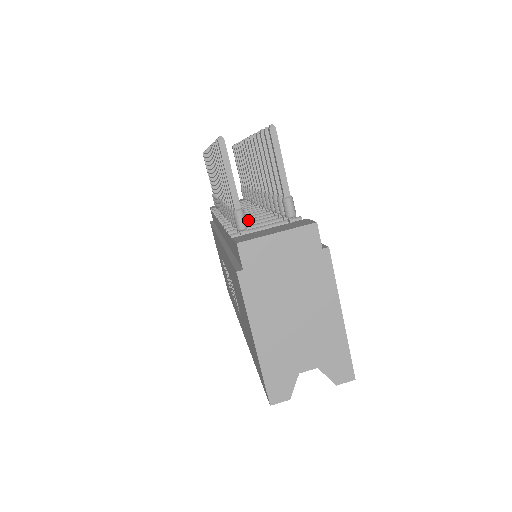
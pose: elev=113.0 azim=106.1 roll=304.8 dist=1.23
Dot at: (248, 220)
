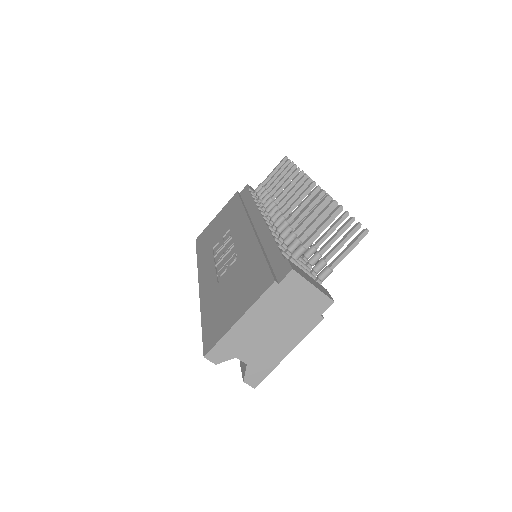
Dot at: occluded
